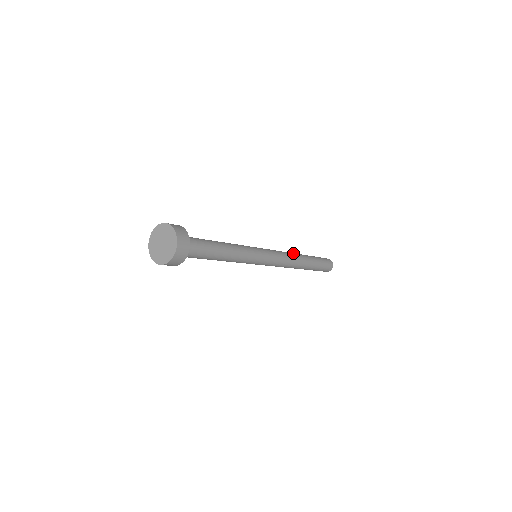
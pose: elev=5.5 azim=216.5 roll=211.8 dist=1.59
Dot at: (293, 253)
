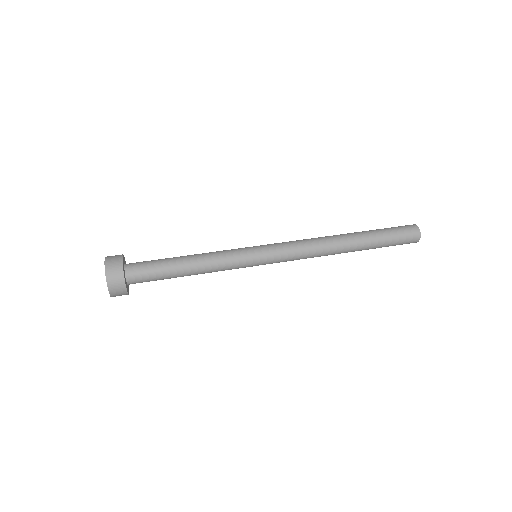
Dot at: (330, 247)
